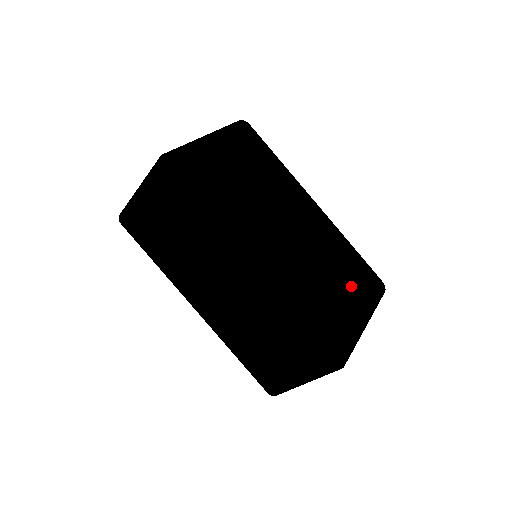
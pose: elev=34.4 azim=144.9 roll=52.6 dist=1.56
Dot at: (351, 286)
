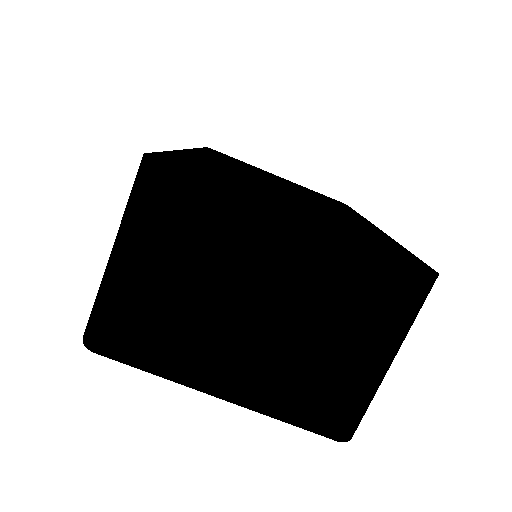
Dot at: (331, 223)
